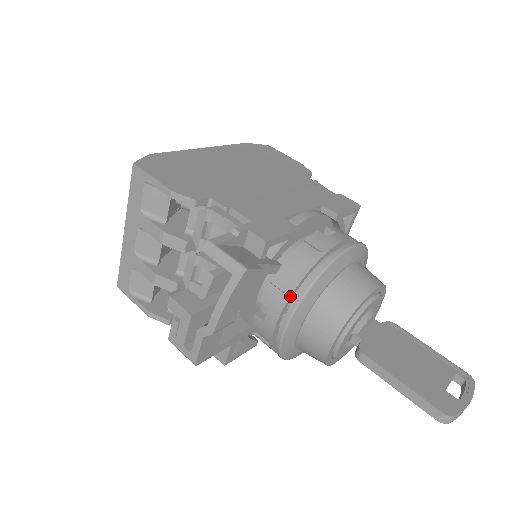
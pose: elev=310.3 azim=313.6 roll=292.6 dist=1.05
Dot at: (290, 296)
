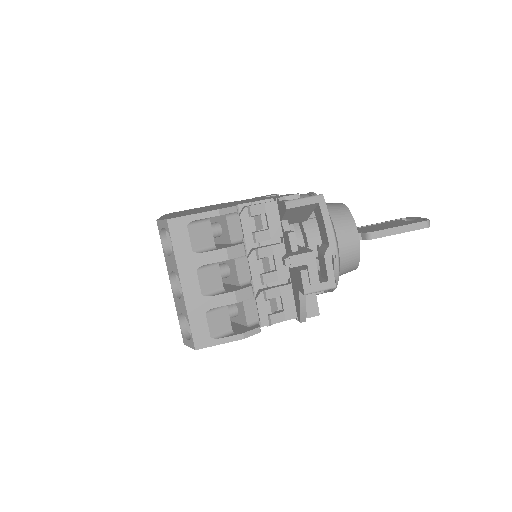
Dot at: occluded
